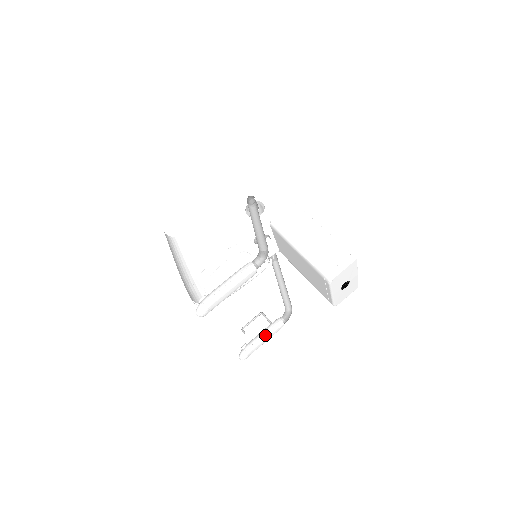
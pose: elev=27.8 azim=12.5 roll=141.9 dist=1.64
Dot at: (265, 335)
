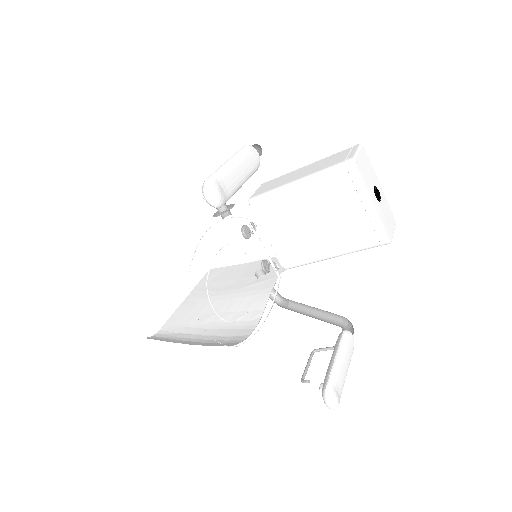
Dot at: (338, 352)
